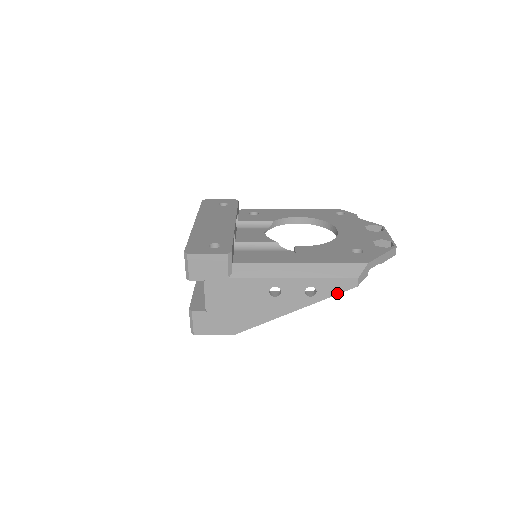
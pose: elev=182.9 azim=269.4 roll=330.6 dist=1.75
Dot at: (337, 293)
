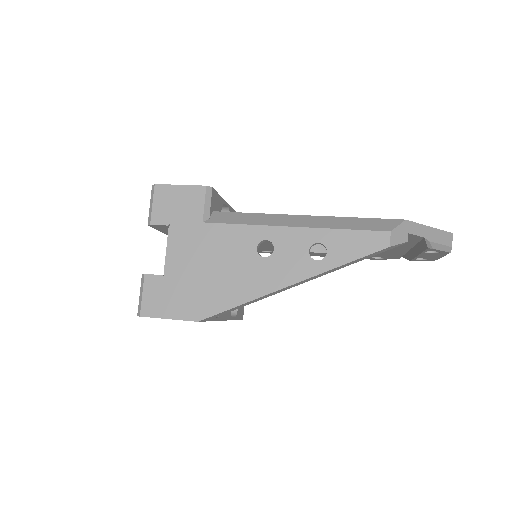
Dot at: (358, 256)
